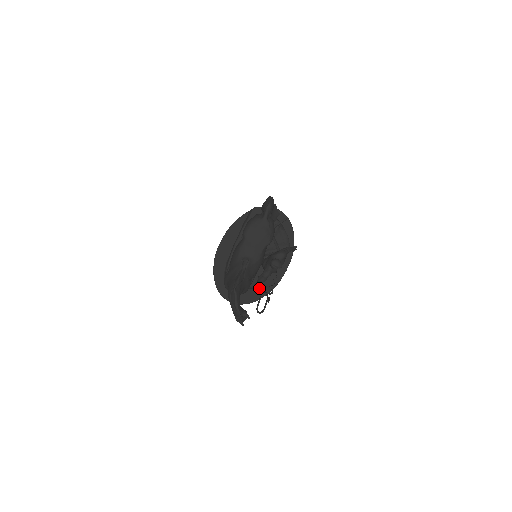
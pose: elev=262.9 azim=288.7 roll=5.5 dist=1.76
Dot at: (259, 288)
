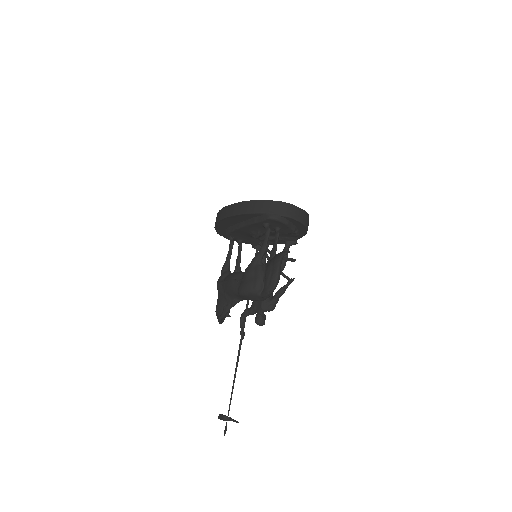
Dot at: (240, 327)
